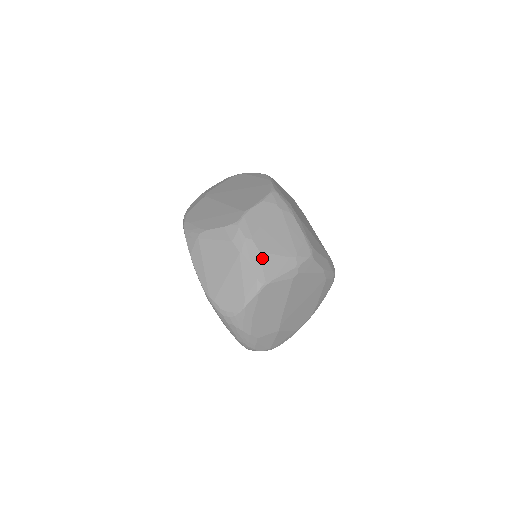
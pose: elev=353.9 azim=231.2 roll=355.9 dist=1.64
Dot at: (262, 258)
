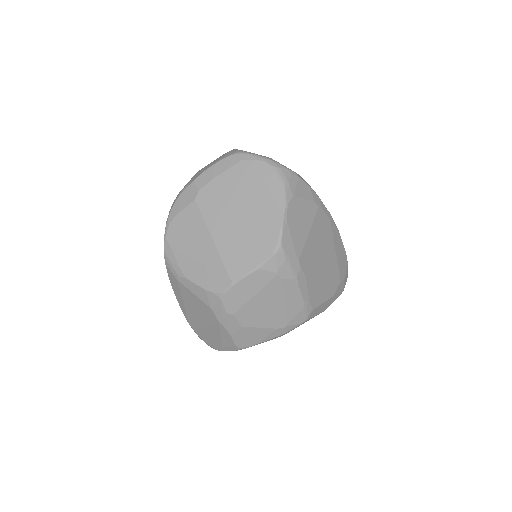
Dot at: (244, 331)
